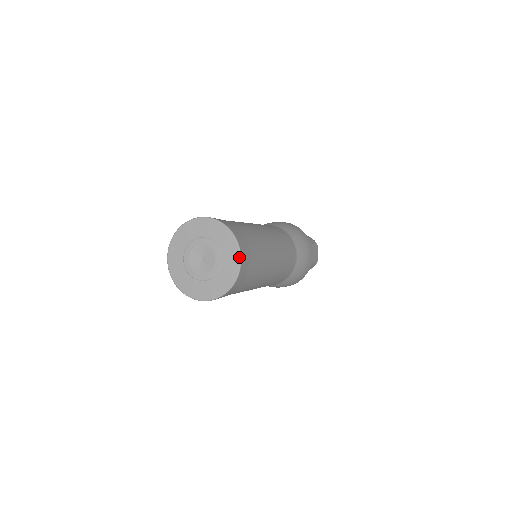
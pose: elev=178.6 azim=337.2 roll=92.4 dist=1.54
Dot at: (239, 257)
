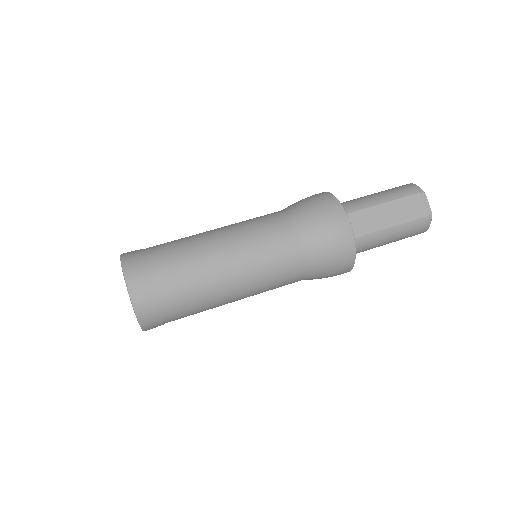
Dot at: (127, 290)
